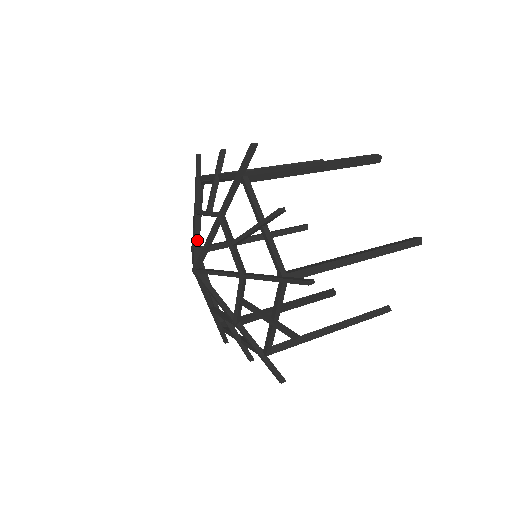
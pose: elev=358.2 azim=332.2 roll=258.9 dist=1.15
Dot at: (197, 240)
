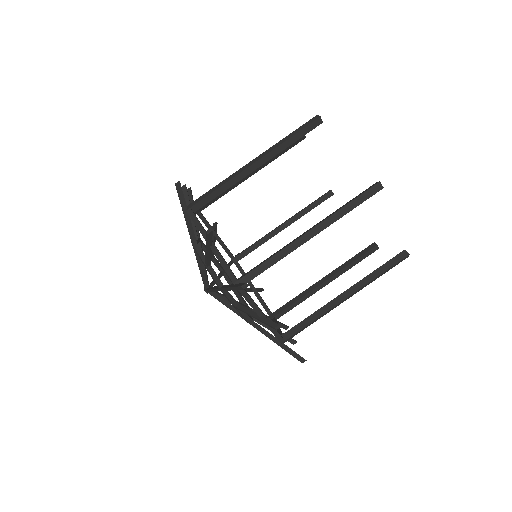
Dot at: occluded
